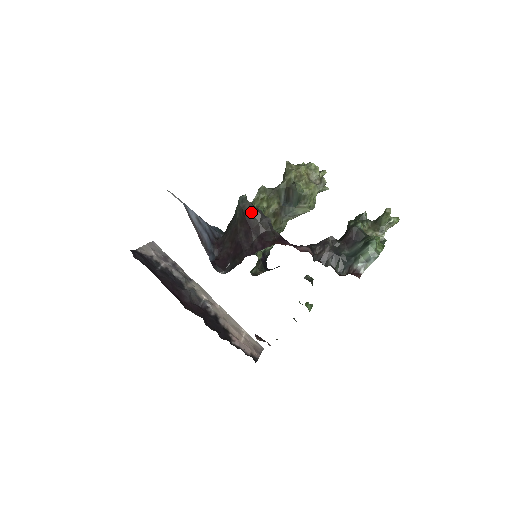
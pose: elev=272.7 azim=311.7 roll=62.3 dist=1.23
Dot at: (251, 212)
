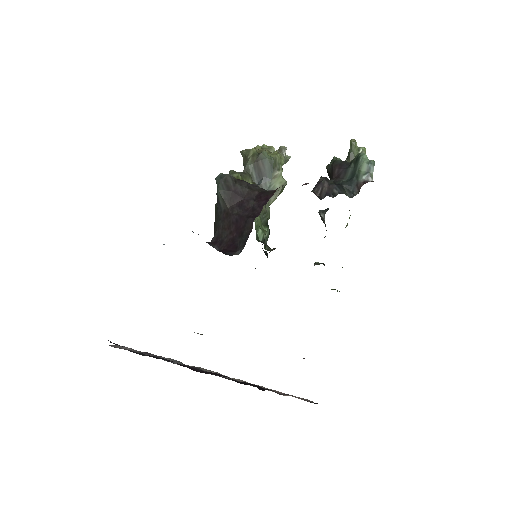
Dot at: (235, 184)
